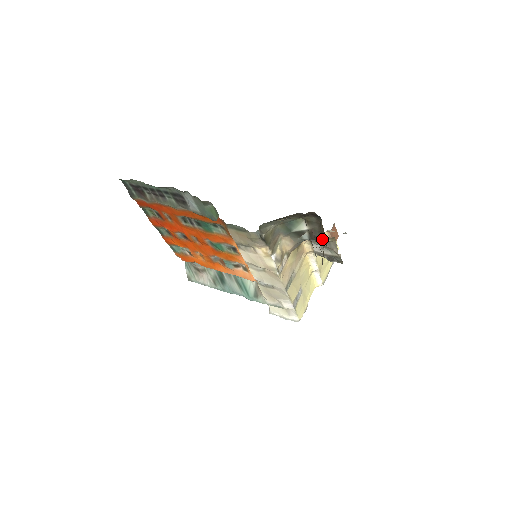
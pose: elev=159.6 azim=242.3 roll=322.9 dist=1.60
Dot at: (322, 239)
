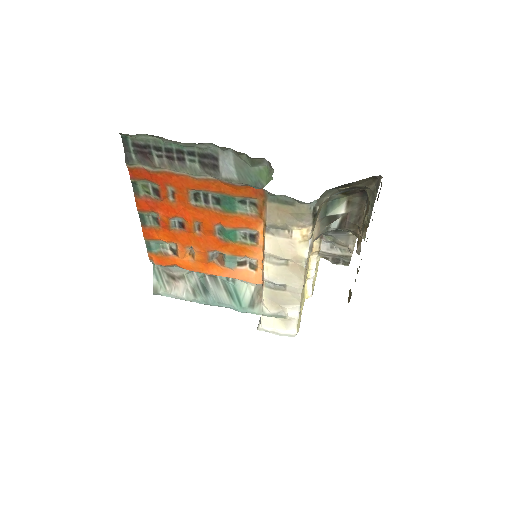
Dot at: (358, 225)
